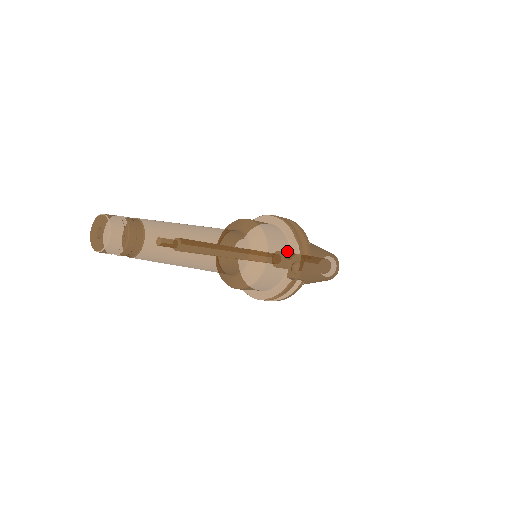
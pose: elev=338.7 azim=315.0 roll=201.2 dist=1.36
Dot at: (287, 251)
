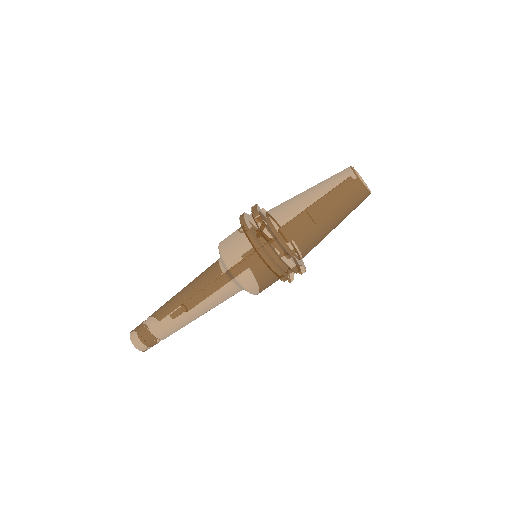
Dot at: (273, 276)
